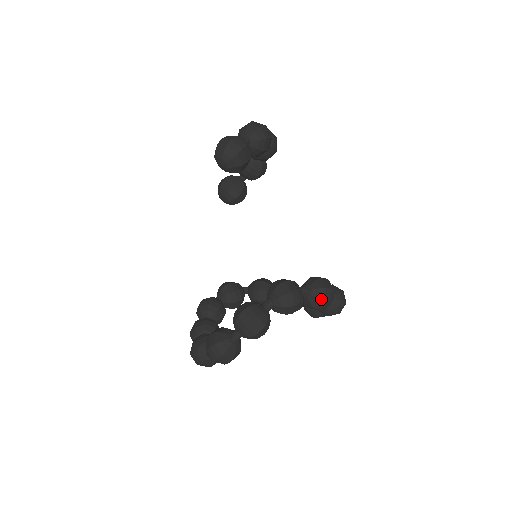
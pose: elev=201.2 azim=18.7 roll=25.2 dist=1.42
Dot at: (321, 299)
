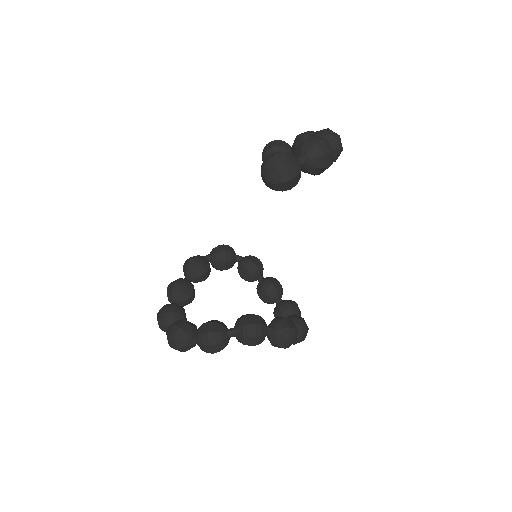
Dot at: (280, 345)
